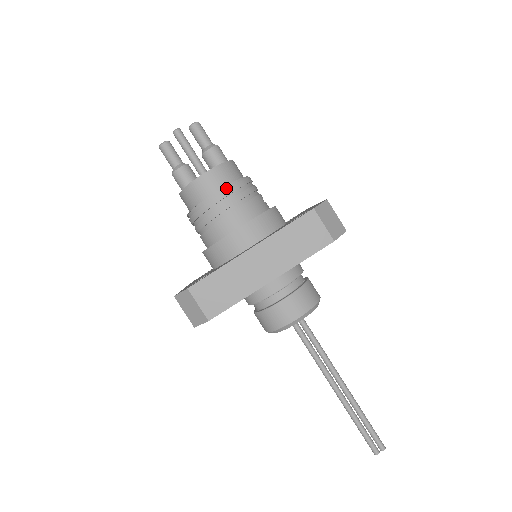
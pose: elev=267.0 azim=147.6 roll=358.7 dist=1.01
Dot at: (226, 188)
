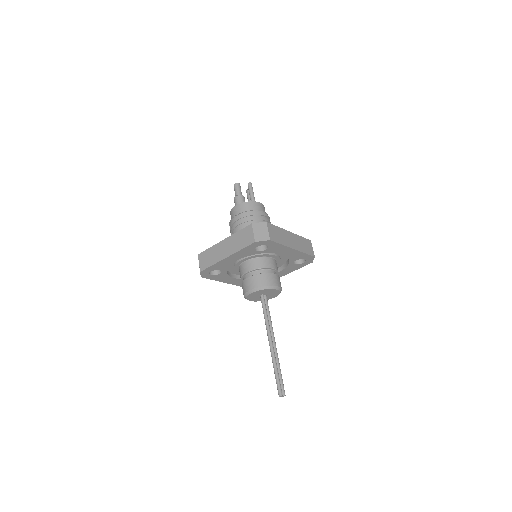
Dot at: (267, 215)
